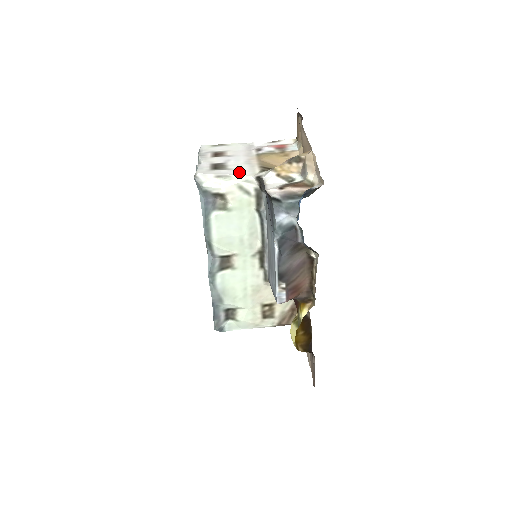
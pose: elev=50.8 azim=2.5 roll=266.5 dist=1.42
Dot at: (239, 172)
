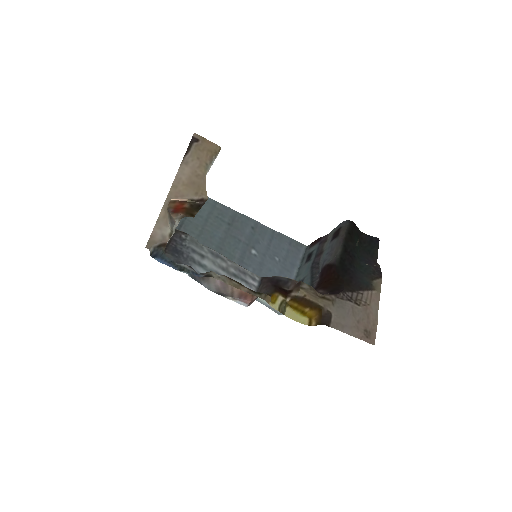
Dot at: occluded
